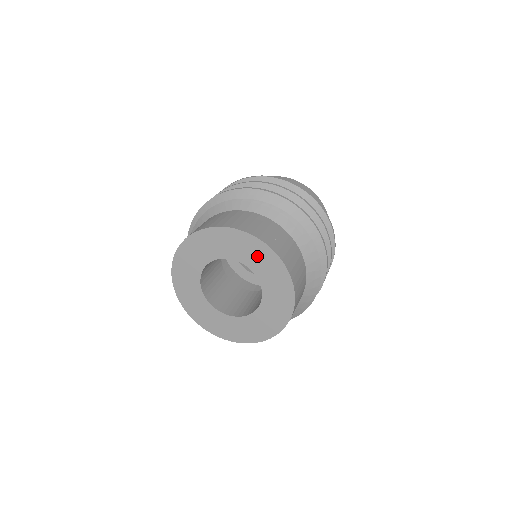
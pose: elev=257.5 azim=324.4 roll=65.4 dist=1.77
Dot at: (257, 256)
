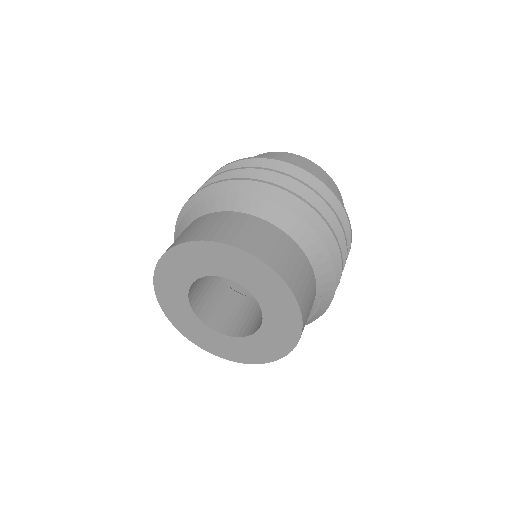
Dot at: (223, 261)
